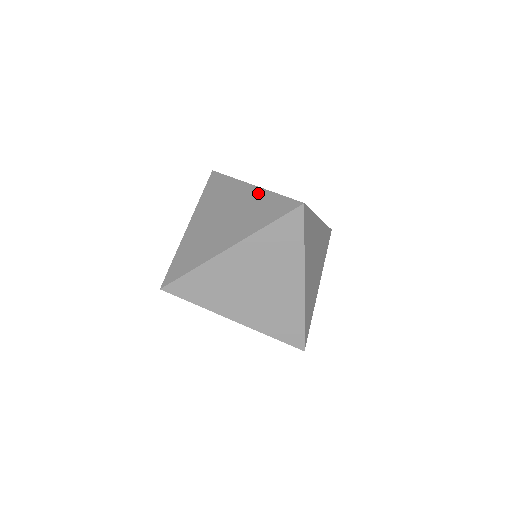
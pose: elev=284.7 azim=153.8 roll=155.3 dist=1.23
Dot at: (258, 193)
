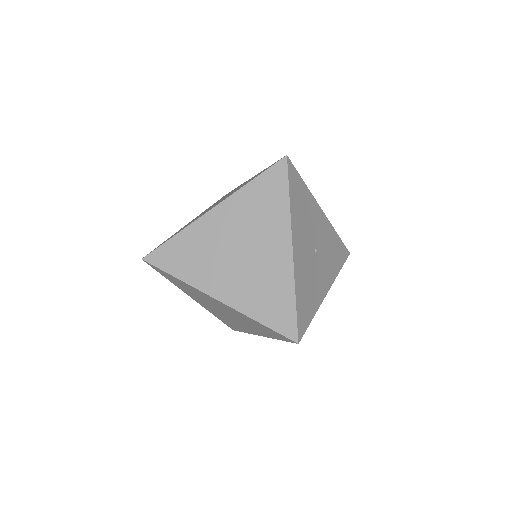
Dot at: (286, 270)
